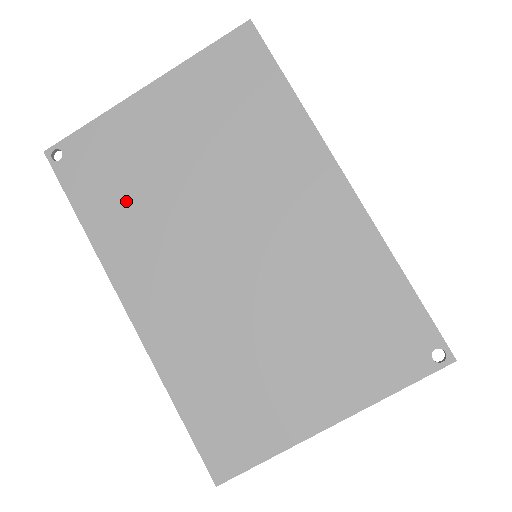
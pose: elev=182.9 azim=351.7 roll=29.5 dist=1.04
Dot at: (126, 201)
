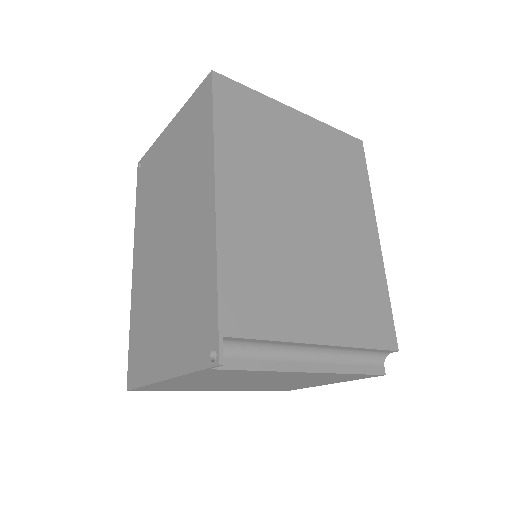
Dot at: (148, 197)
